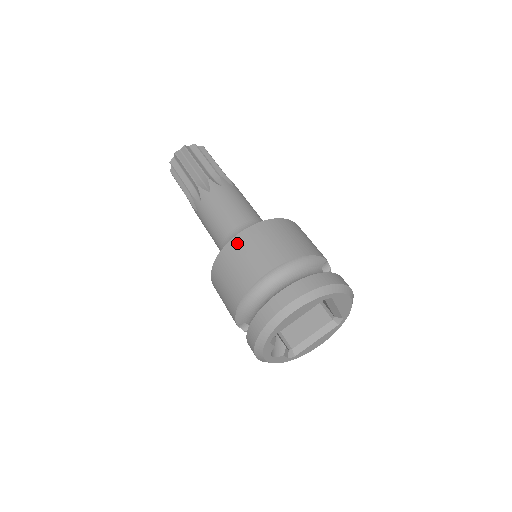
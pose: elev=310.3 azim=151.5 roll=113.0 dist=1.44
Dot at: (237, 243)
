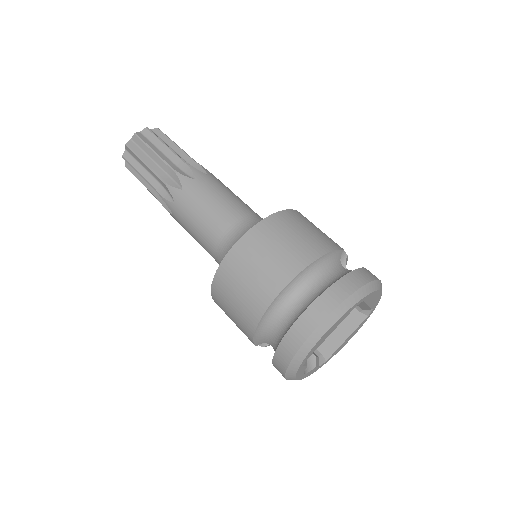
Dot at: (236, 257)
